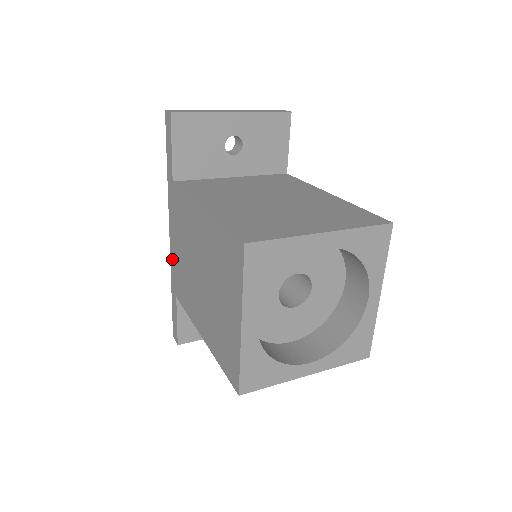
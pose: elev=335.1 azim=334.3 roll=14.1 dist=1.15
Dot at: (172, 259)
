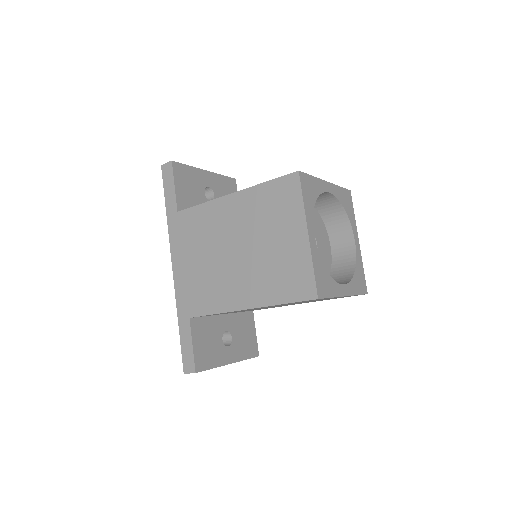
Dot at: (179, 285)
